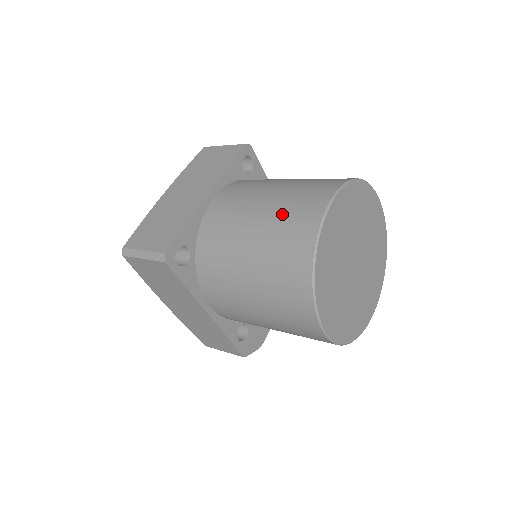
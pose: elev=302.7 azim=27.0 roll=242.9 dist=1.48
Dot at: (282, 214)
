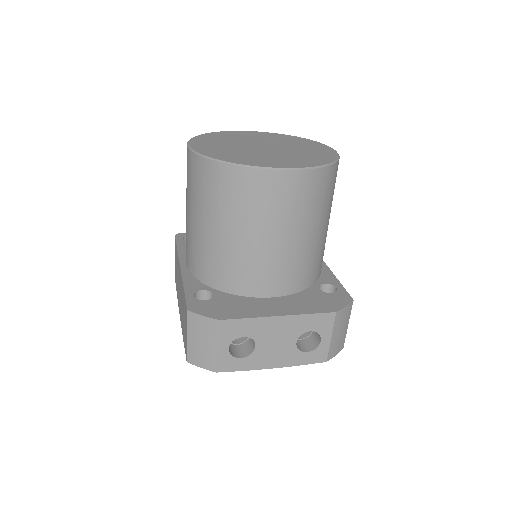
Dot at: occluded
